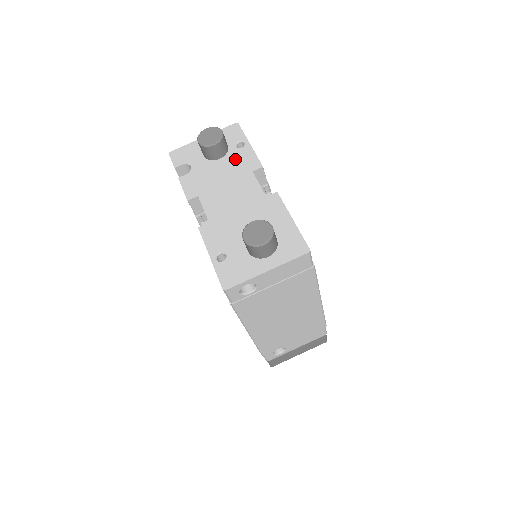
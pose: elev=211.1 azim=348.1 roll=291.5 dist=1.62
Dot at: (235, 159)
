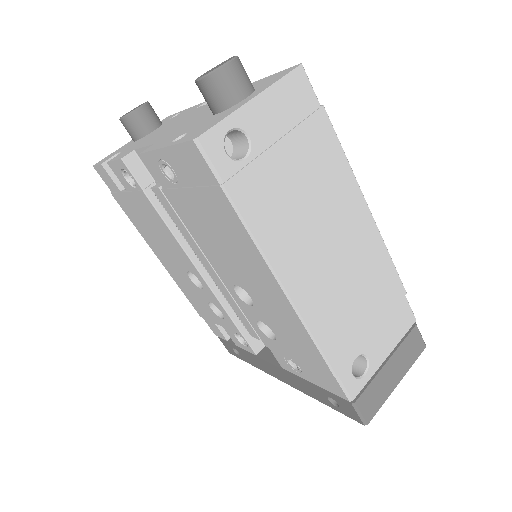
Dot at: (172, 119)
